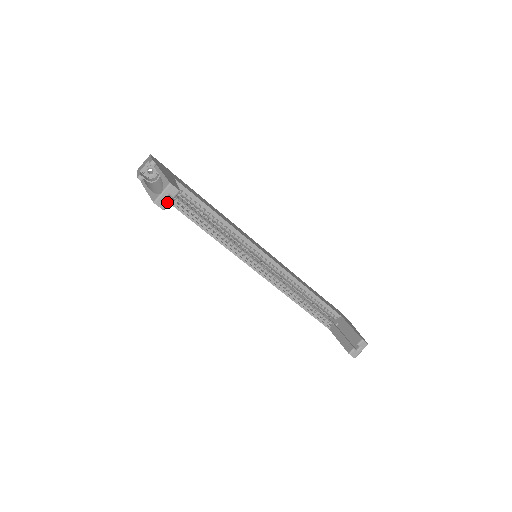
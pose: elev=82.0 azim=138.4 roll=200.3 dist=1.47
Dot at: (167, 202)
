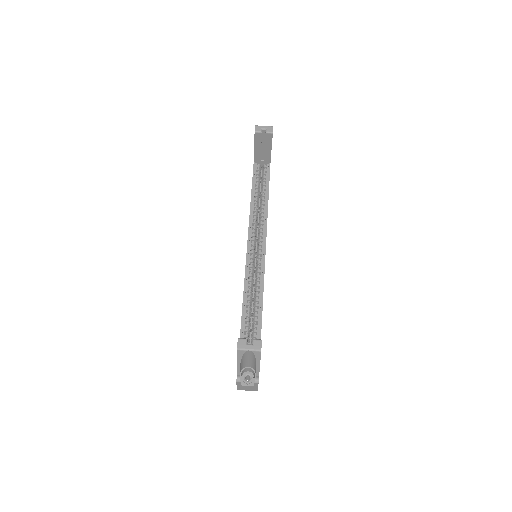
Dot at: (261, 131)
